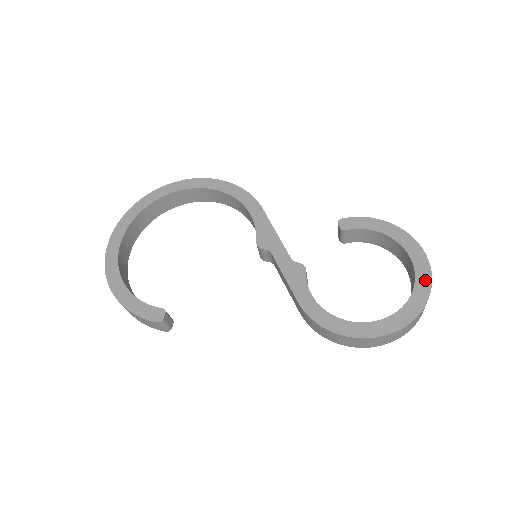
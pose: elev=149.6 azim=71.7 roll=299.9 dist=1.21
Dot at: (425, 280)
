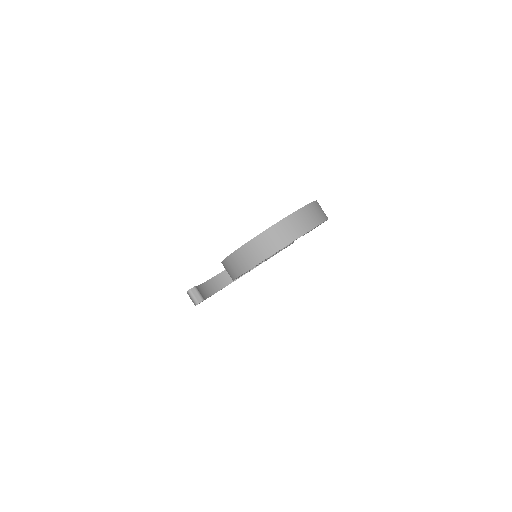
Dot at: (287, 216)
